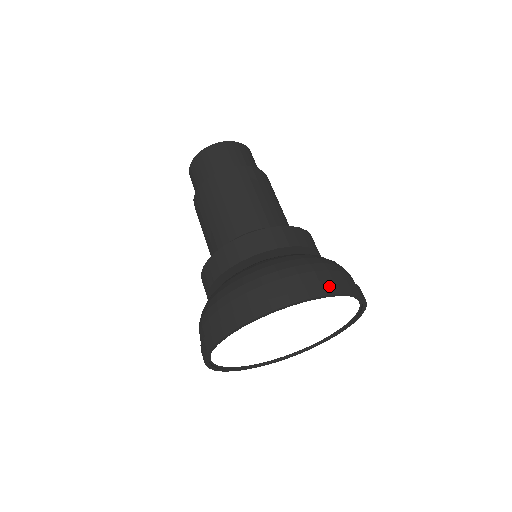
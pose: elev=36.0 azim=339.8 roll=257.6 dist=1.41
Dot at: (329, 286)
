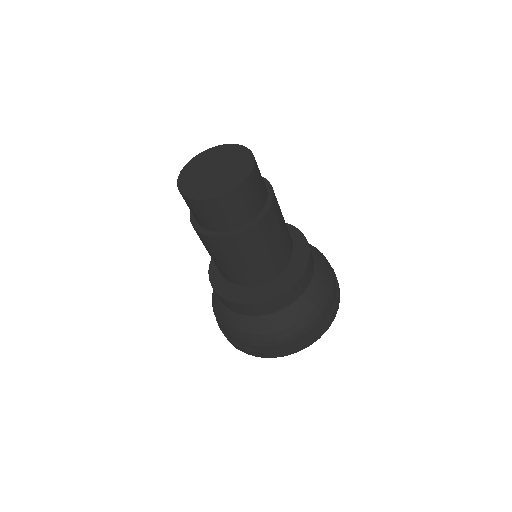
Dot at: occluded
